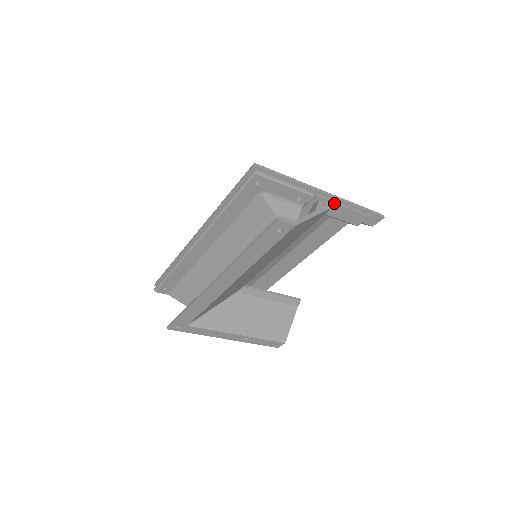
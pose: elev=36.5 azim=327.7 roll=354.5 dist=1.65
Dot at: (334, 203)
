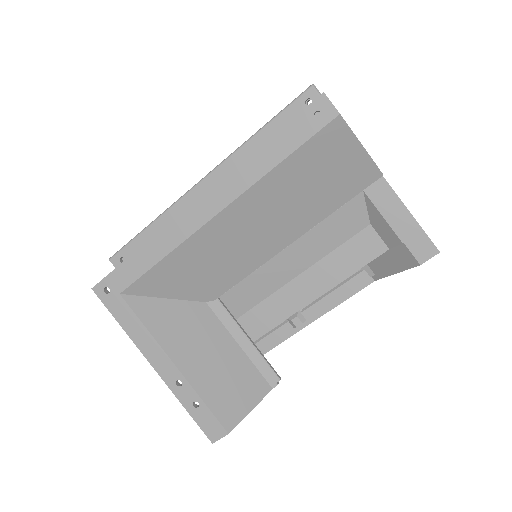
Dot at: (385, 180)
